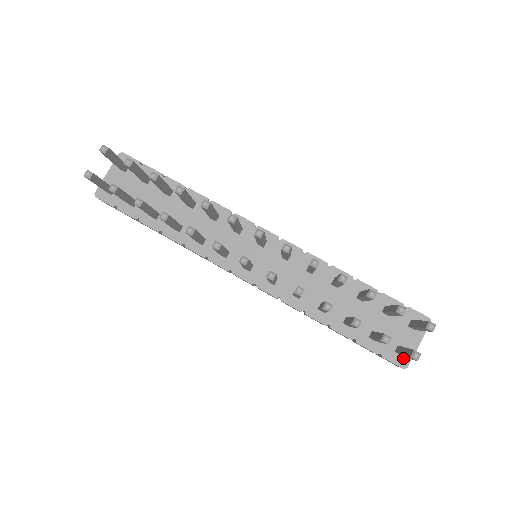
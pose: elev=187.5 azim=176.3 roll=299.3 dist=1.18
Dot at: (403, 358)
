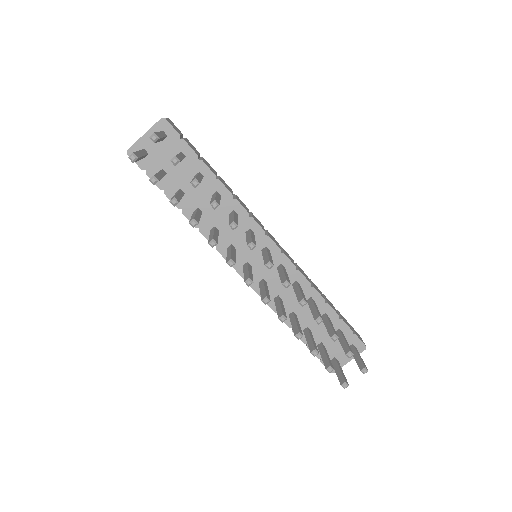
Dot at: occluded
